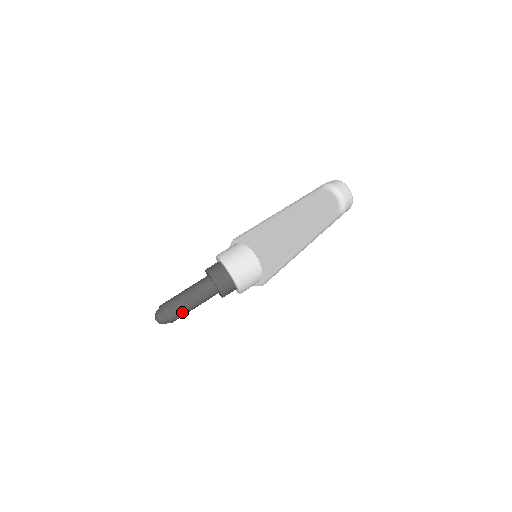
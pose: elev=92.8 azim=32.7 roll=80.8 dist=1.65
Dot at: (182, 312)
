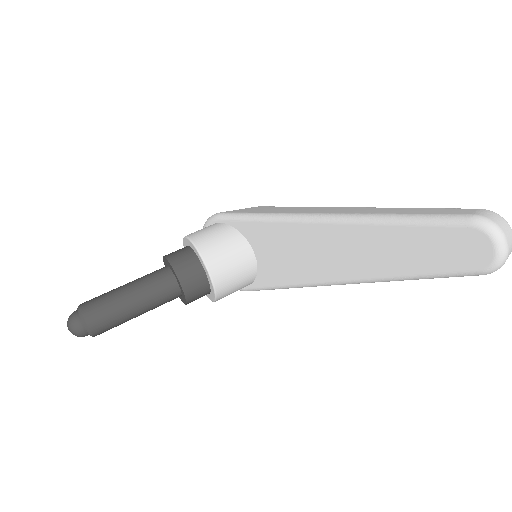
Dot at: (117, 323)
